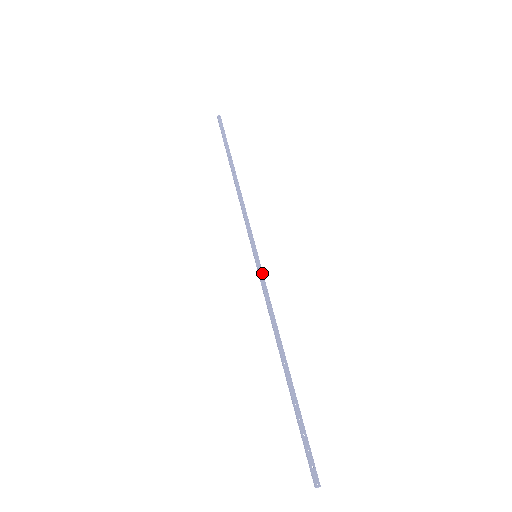
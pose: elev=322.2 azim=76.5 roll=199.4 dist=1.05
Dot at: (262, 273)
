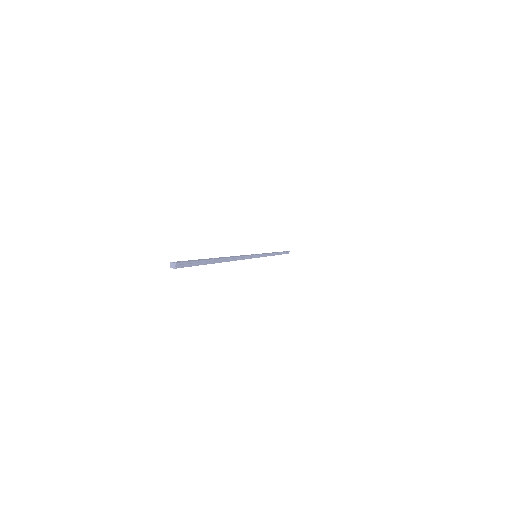
Dot at: (252, 255)
